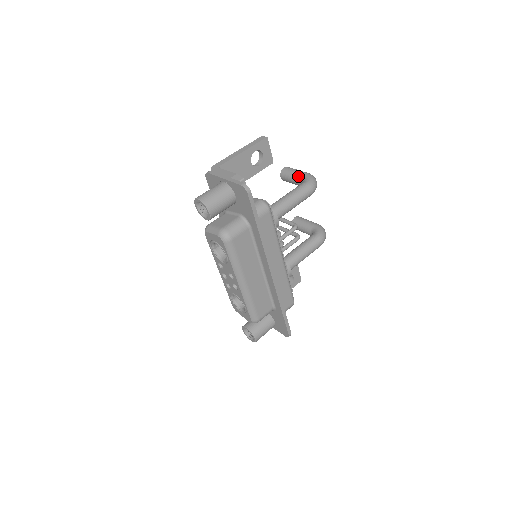
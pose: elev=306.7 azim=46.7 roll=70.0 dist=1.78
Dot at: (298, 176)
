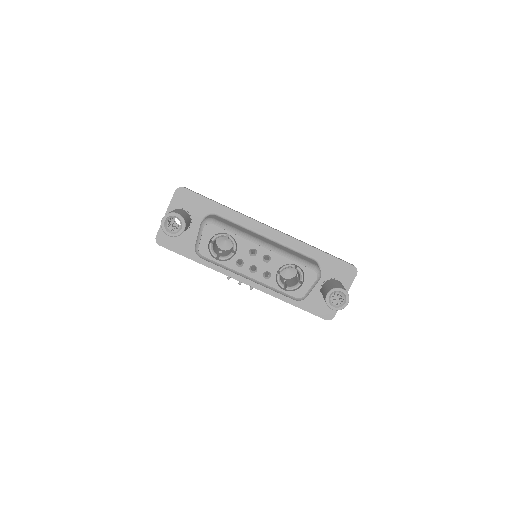
Dot at: occluded
